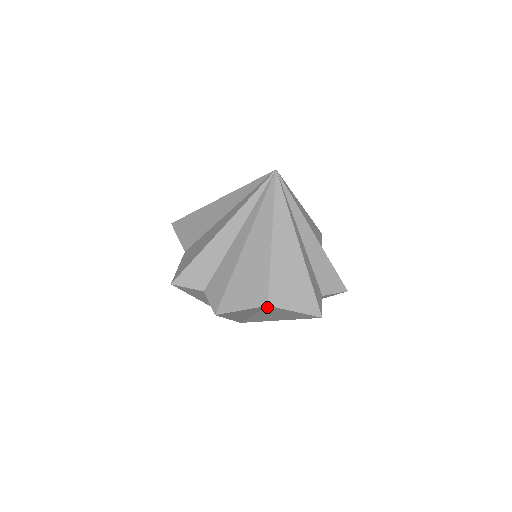
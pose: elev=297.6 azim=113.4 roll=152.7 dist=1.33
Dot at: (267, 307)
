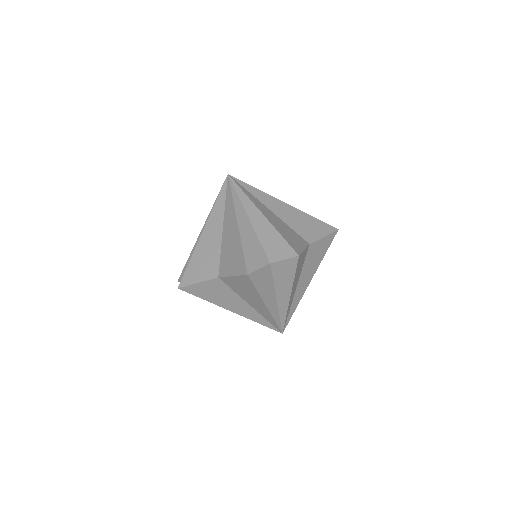
Dot at: (308, 250)
